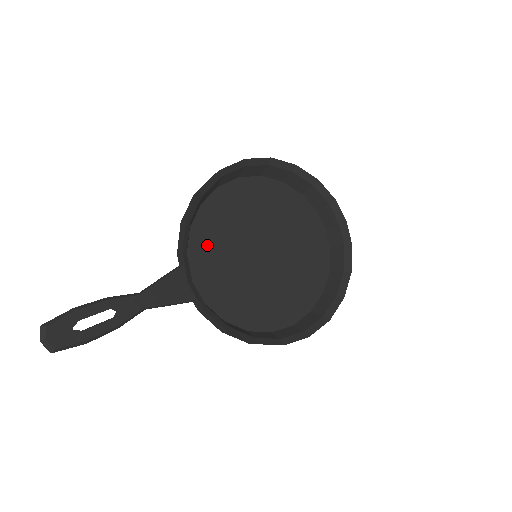
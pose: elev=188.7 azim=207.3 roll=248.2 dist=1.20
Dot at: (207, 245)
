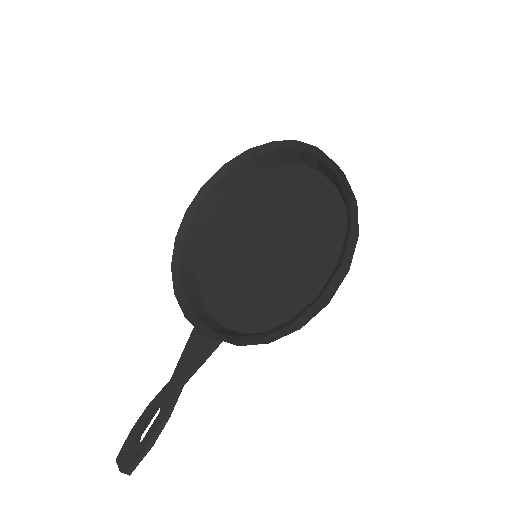
Dot at: (218, 291)
